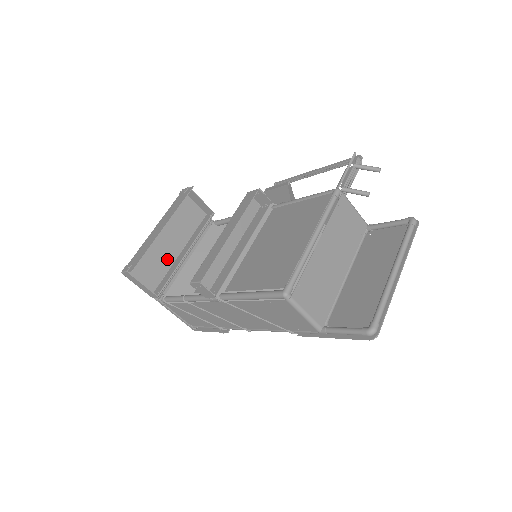
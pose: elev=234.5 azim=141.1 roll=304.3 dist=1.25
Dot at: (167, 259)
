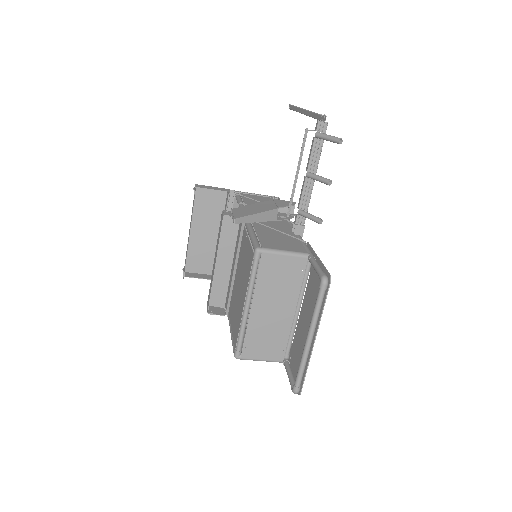
Dot at: (212, 244)
